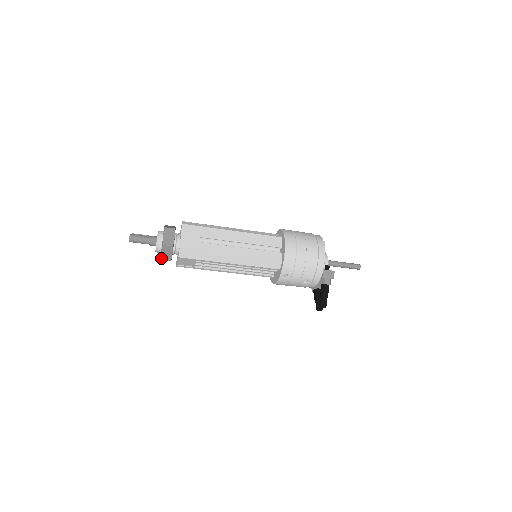
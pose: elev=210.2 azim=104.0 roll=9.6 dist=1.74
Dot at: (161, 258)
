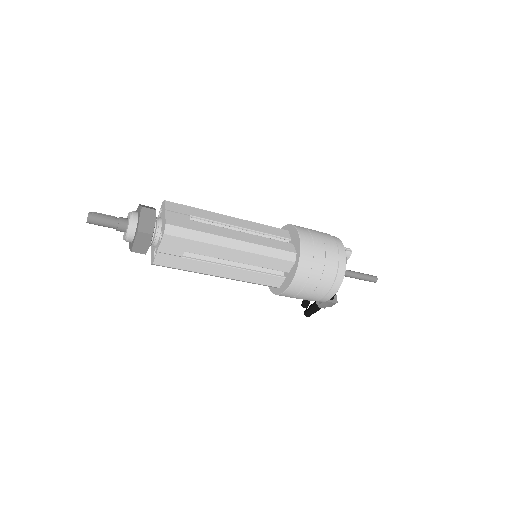
Dot at: occluded
